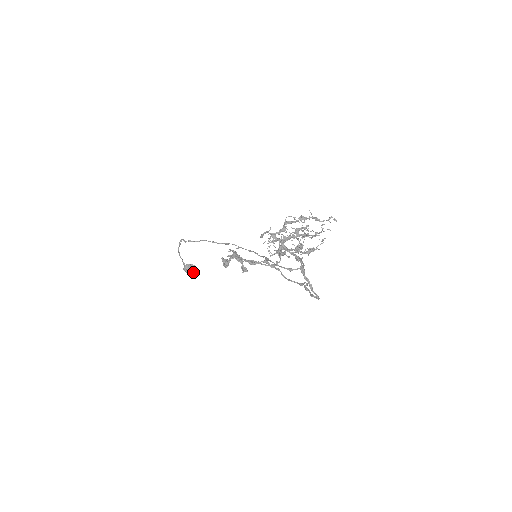
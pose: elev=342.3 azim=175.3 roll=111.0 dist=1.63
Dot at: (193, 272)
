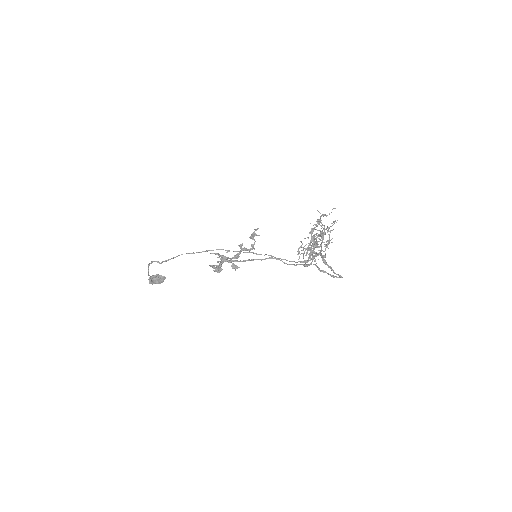
Dot at: (161, 281)
